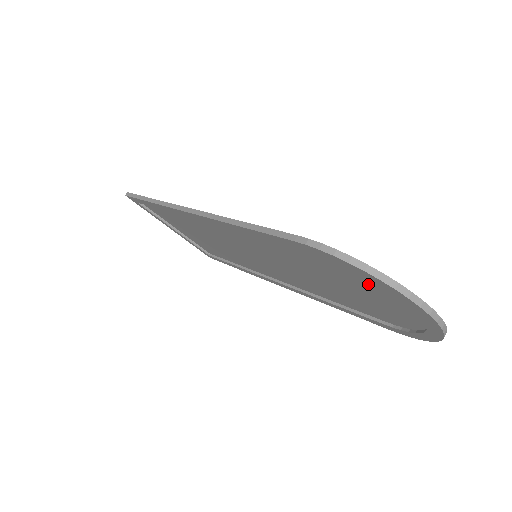
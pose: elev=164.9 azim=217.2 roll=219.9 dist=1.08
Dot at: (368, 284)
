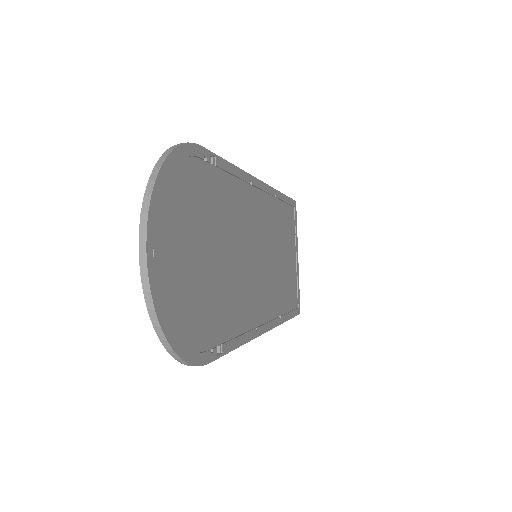
Dot at: (180, 213)
